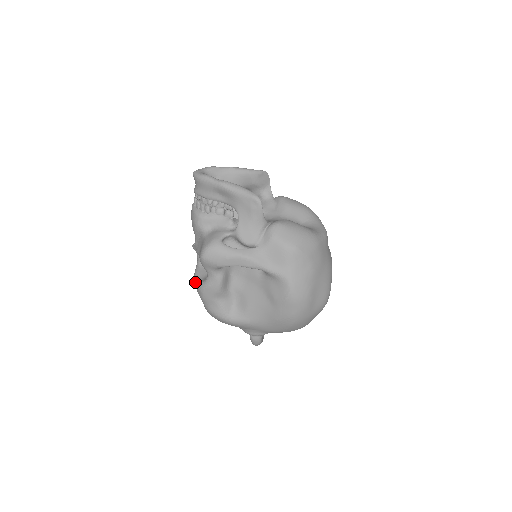
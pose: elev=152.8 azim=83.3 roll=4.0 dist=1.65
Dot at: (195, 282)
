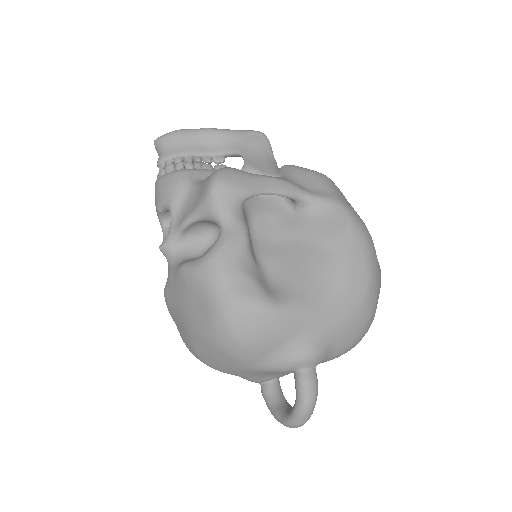
Dot at: (191, 266)
